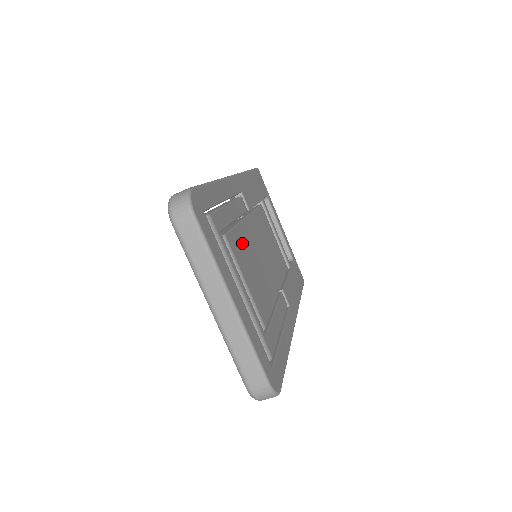
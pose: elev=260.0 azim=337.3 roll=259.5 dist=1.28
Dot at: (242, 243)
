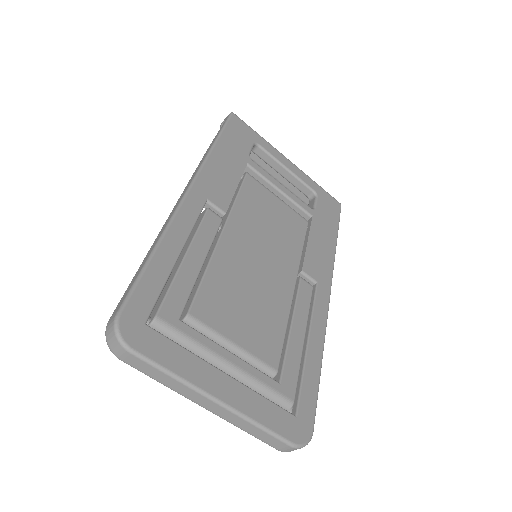
Dot at: (220, 288)
